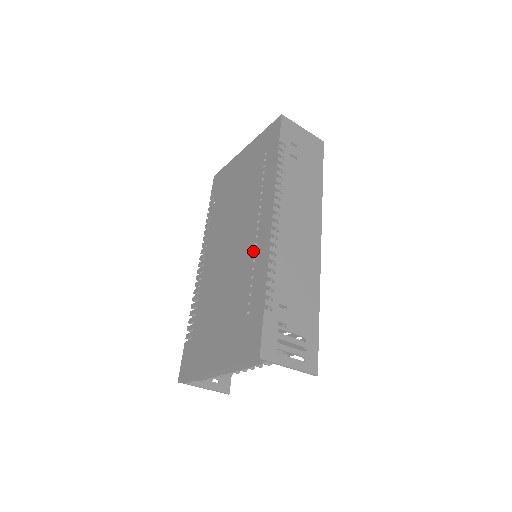
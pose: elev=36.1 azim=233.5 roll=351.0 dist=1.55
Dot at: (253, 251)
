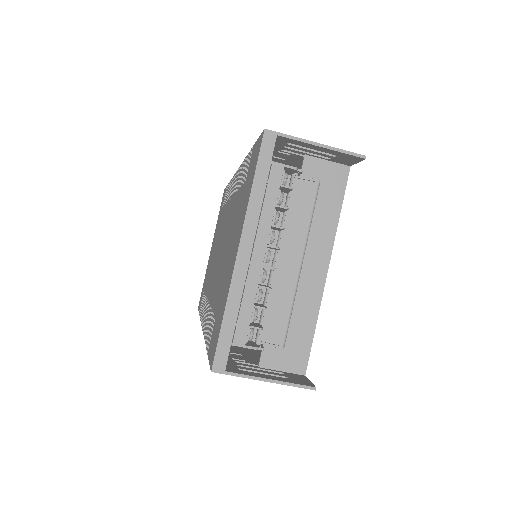
Dot at: (234, 195)
